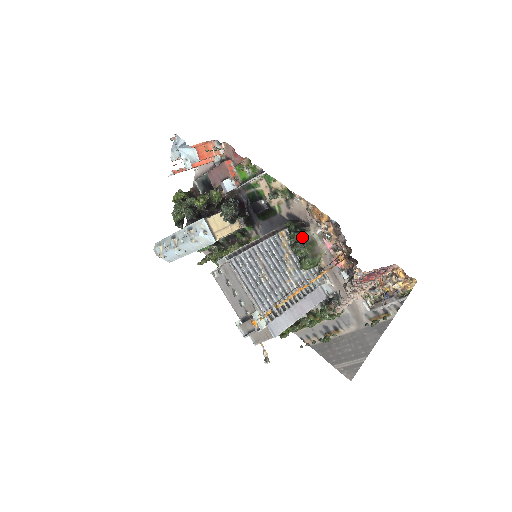
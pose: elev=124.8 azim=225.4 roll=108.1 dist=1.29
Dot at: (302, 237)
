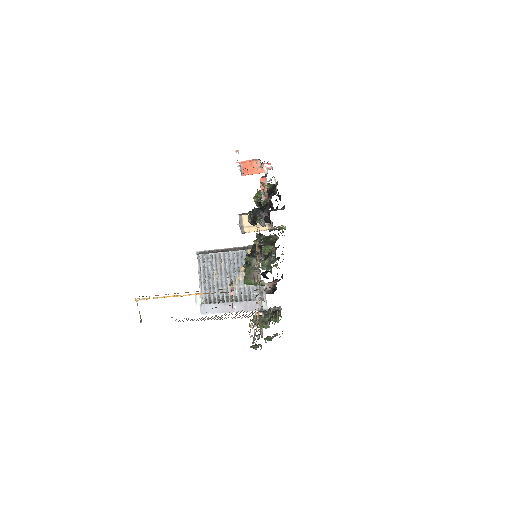
Dot at: (250, 261)
